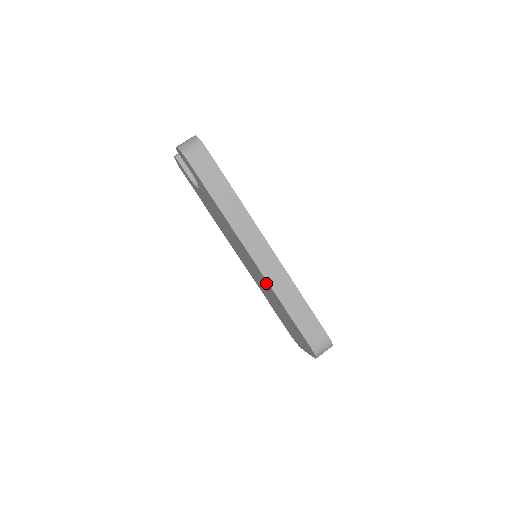
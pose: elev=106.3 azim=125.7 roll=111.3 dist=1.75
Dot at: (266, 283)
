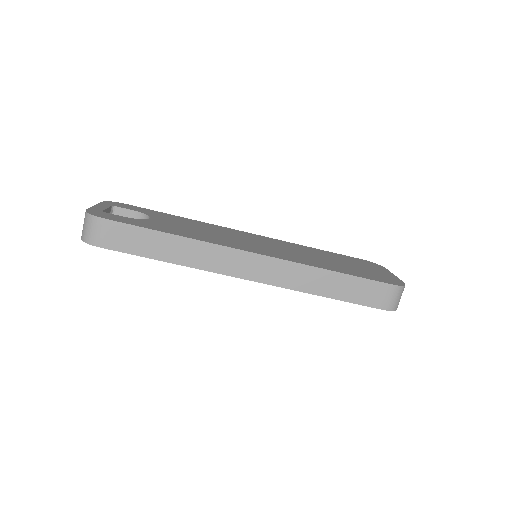
Dot at: occluded
